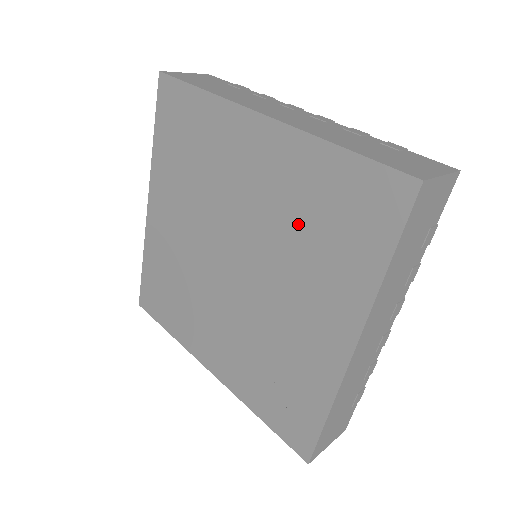
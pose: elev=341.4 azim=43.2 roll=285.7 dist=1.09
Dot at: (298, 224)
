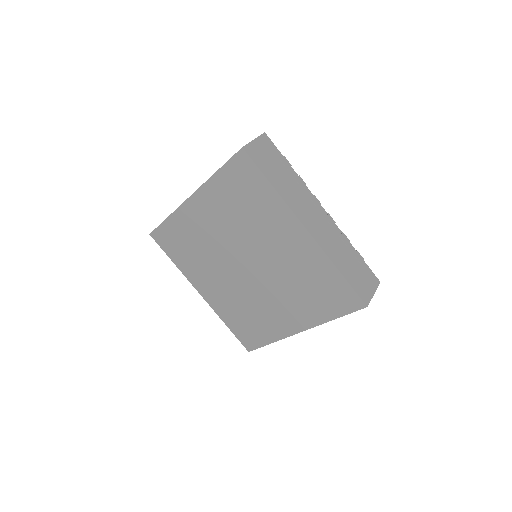
Dot at: (299, 280)
